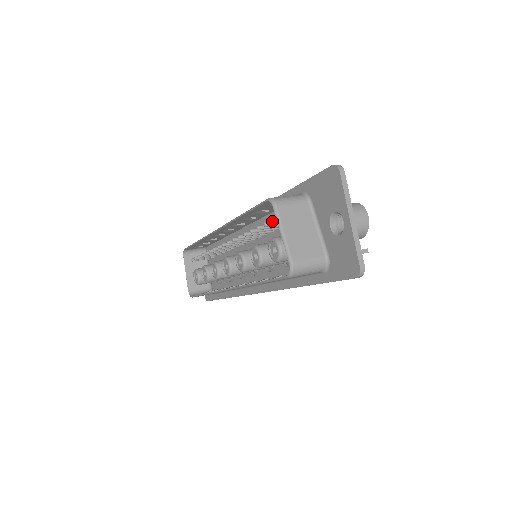
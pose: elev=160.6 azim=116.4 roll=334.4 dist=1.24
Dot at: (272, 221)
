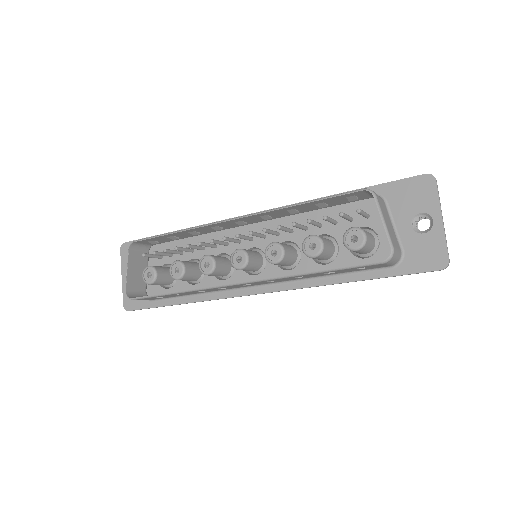
Dot at: (359, 211)
